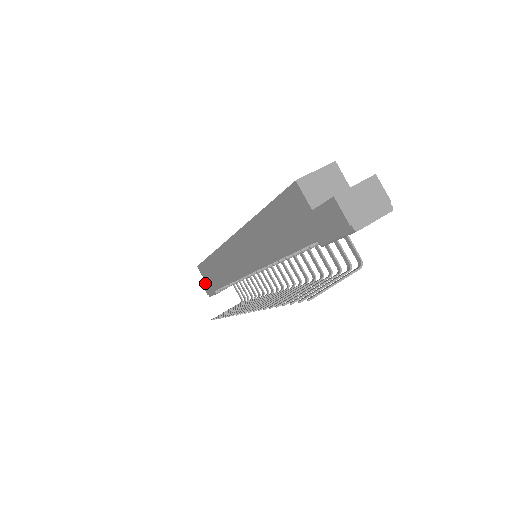
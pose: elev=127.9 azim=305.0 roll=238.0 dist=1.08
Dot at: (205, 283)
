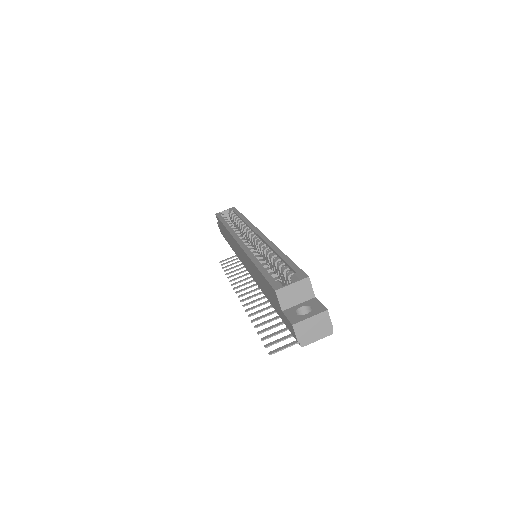
Dot at: occluded
